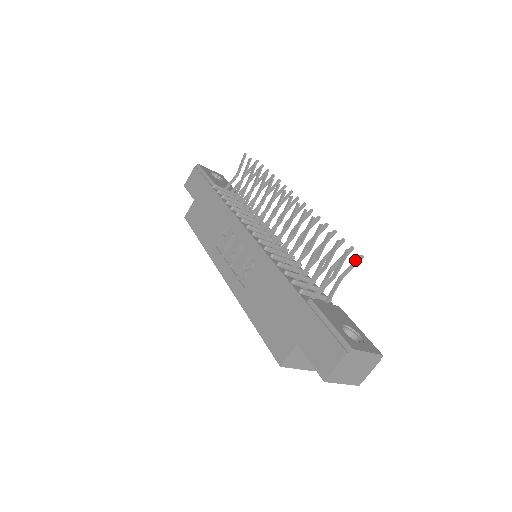
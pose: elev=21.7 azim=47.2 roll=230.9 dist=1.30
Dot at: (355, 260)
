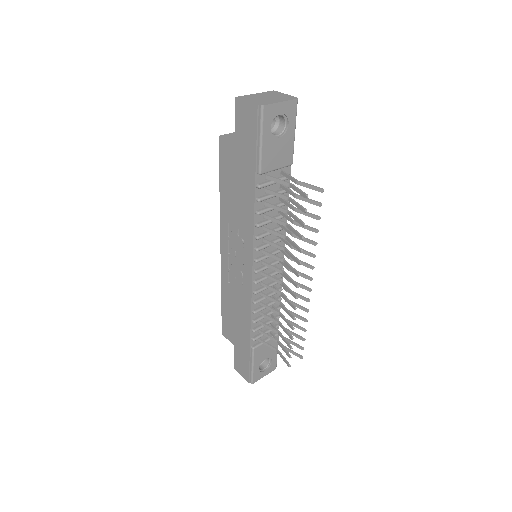
Dot at: (297, 355)
